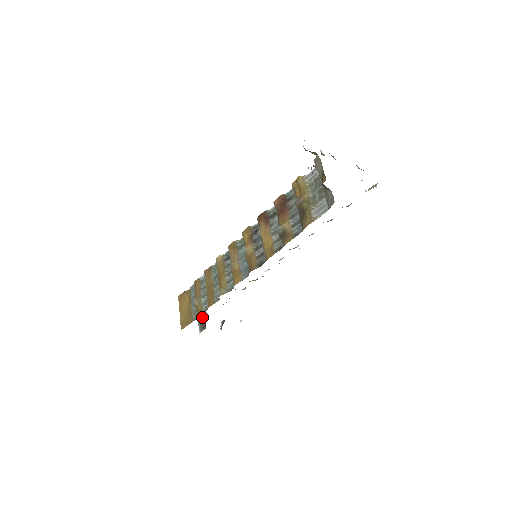
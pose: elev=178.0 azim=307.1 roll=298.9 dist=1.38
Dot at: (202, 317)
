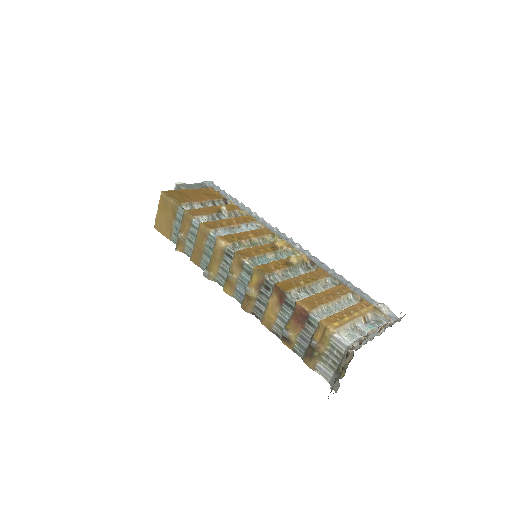
Dot at: occluded
